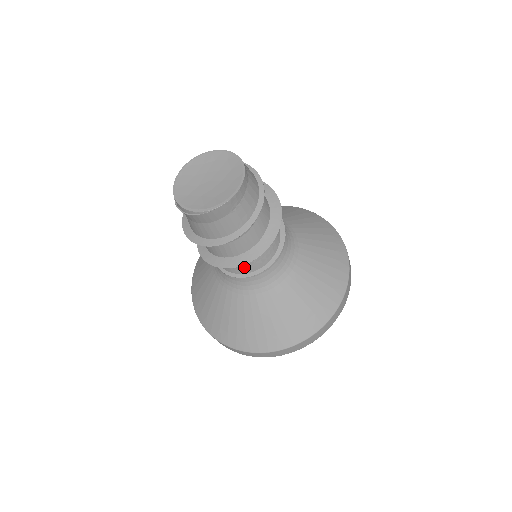
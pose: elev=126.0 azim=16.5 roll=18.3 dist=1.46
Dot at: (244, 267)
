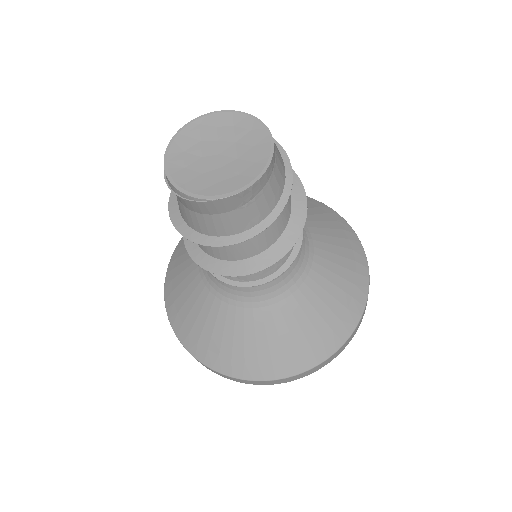
Dot at: occluded
